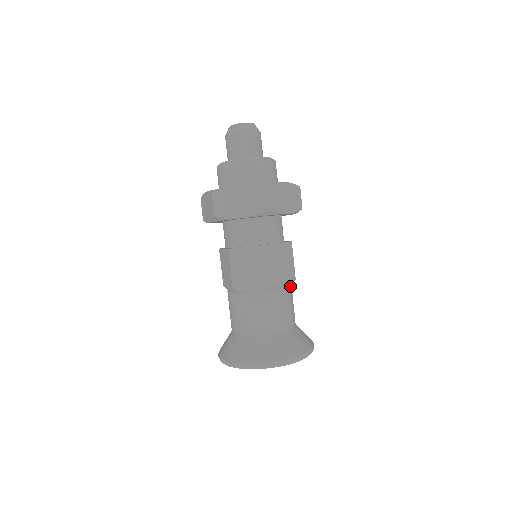
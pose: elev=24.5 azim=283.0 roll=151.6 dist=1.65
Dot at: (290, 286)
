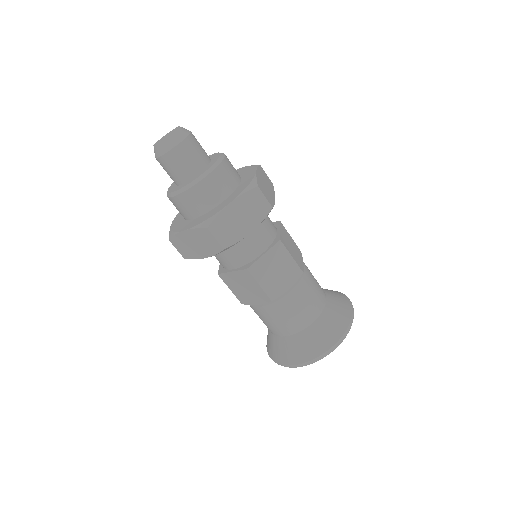
Dot at: (299, 281)
